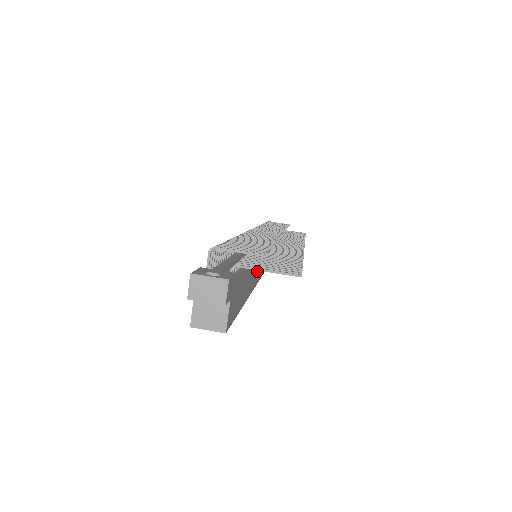
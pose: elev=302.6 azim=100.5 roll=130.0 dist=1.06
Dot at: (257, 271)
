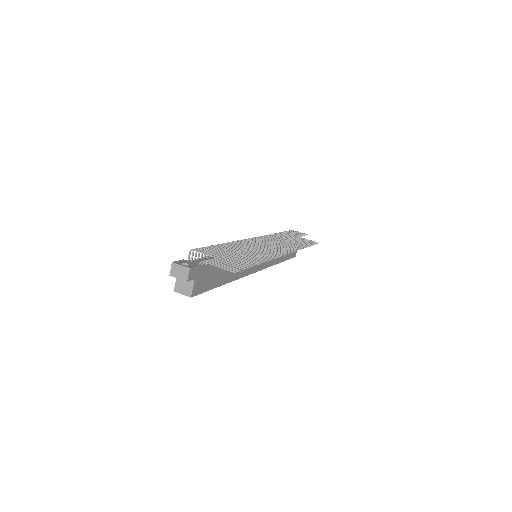
Dot at: occluded
